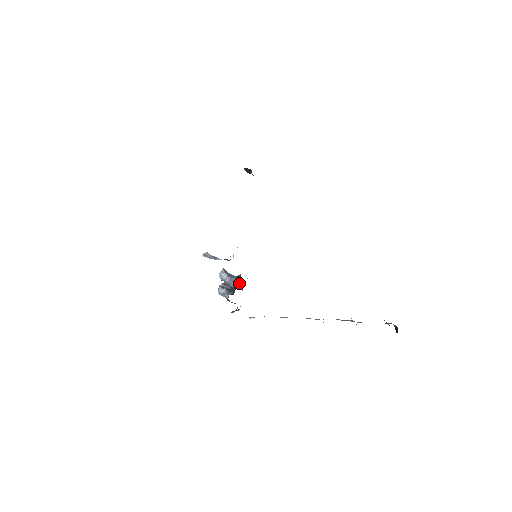
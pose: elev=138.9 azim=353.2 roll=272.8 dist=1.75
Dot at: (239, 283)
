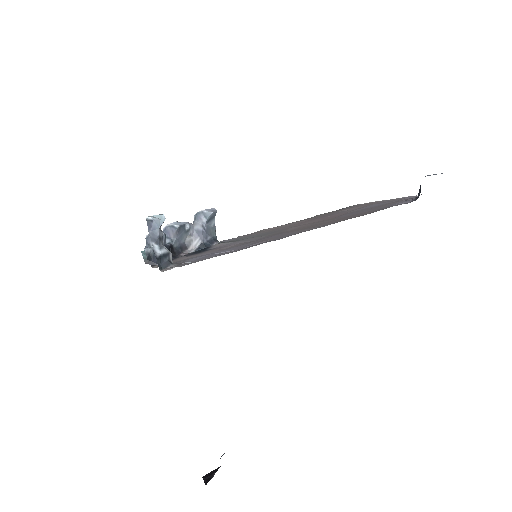
Dot at: (195, 250)
